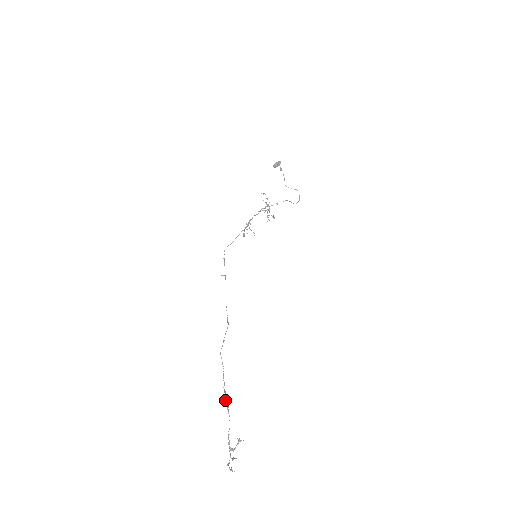
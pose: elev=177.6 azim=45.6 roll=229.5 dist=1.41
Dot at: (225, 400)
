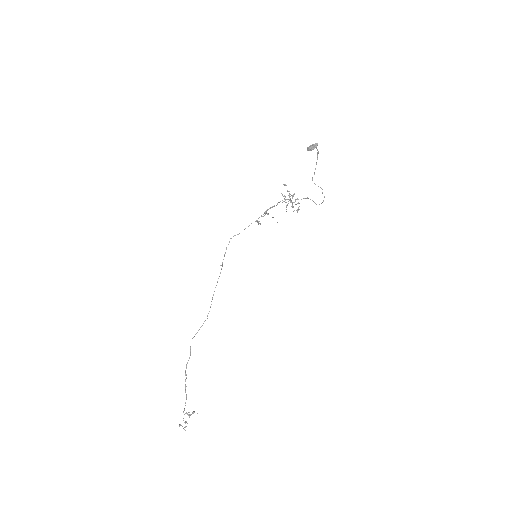
Dot at: (185, 381)
